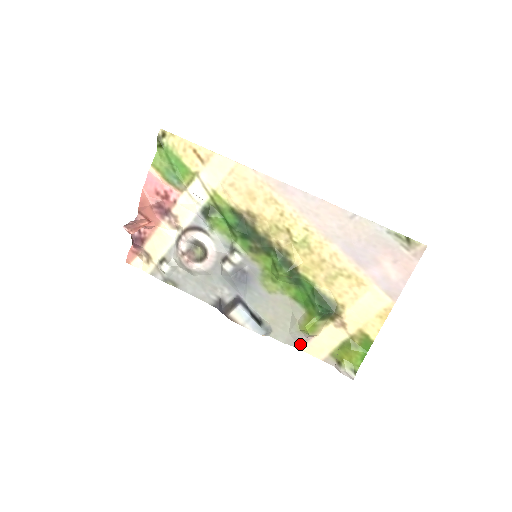
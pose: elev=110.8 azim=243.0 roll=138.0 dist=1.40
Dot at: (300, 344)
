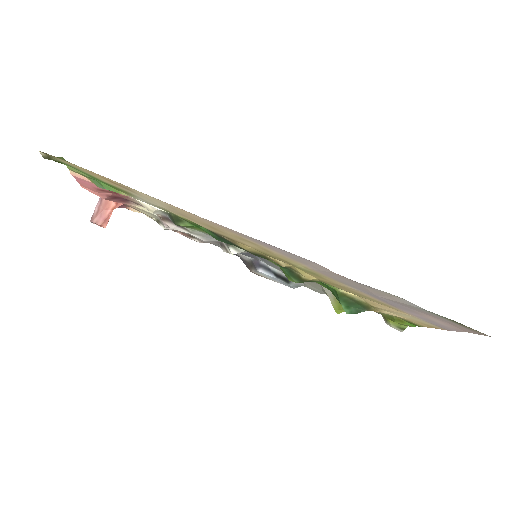
Dot at: occluded
